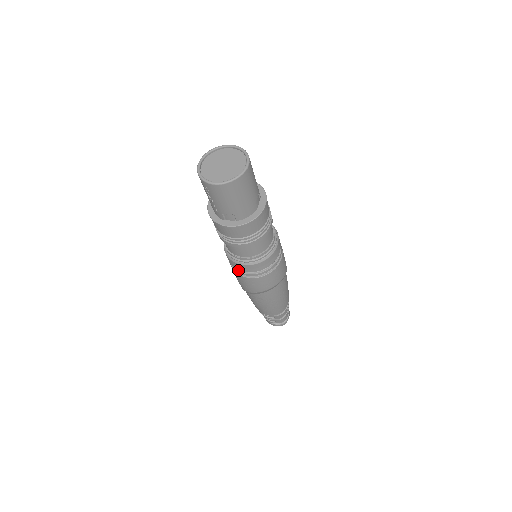
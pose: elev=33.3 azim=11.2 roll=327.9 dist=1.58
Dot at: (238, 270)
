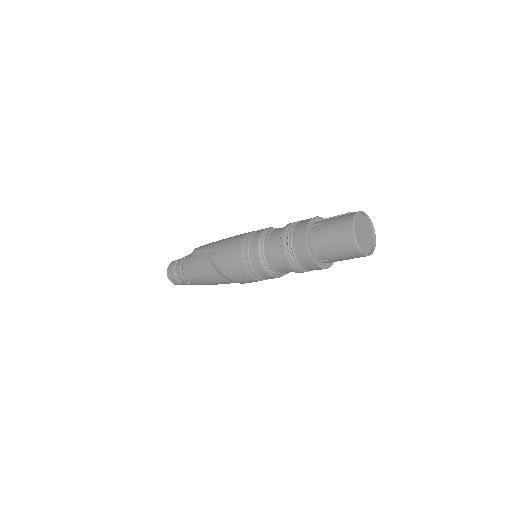
Dot at: (251, 266)
